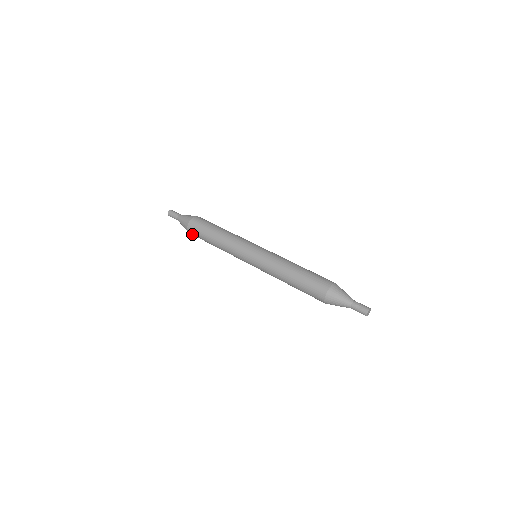
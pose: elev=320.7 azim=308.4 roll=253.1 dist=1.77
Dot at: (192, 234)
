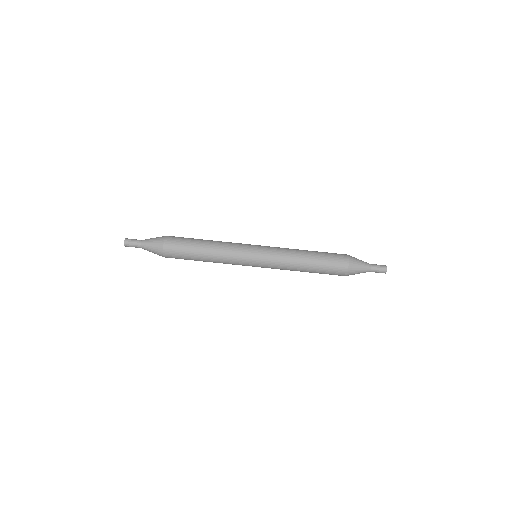
Dot at: occluded
